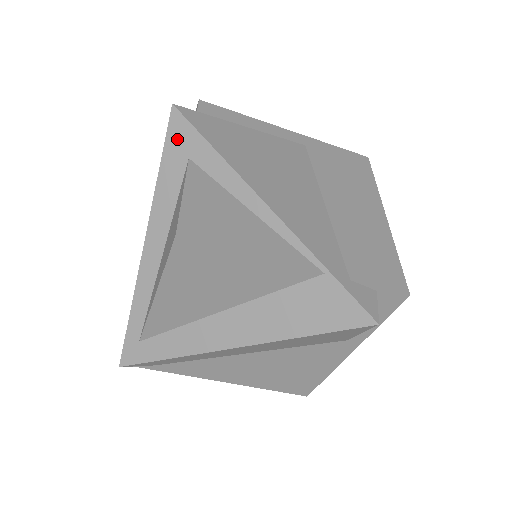
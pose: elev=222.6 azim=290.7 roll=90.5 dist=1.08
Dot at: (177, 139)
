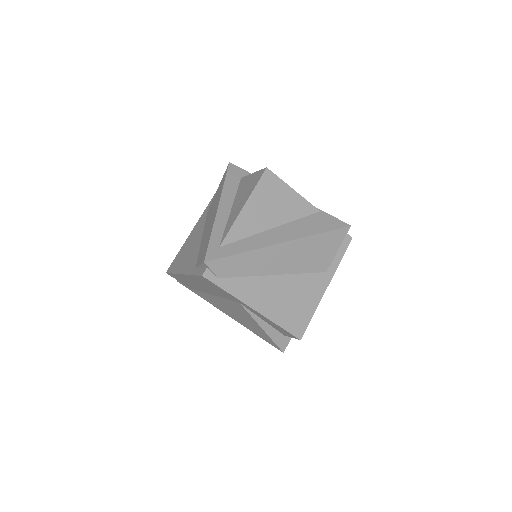
Dot at: (234, 172)
